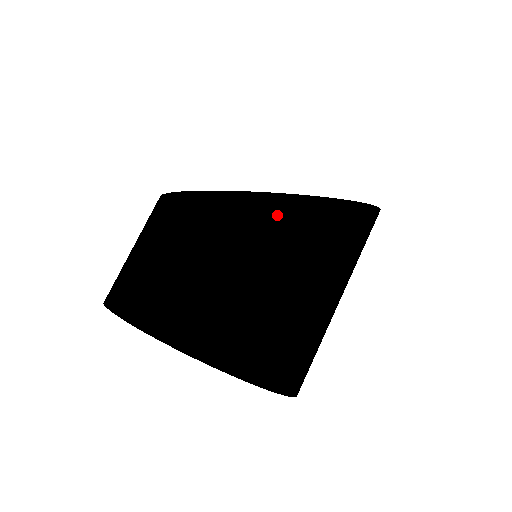
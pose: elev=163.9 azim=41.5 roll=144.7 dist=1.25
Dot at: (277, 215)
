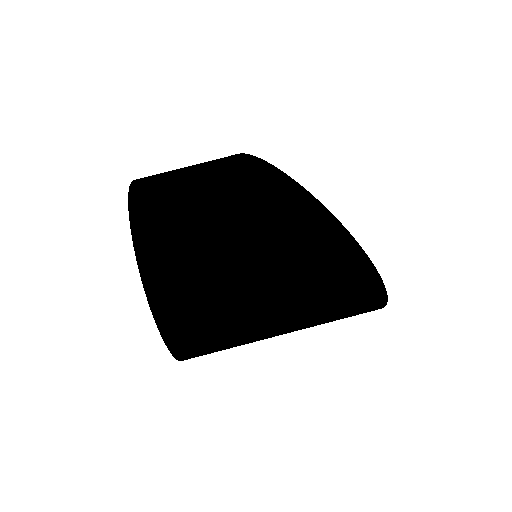
Dot at: (254, 156)
